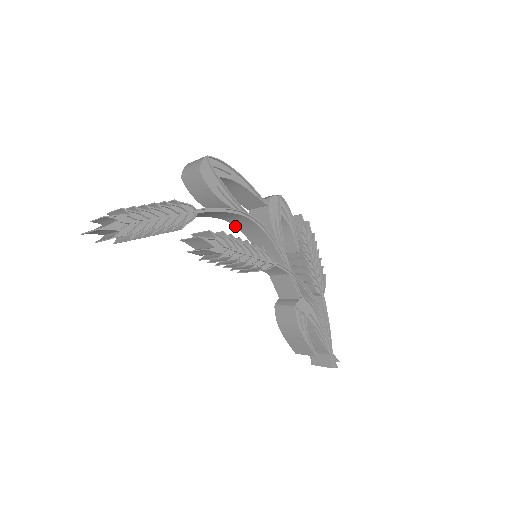
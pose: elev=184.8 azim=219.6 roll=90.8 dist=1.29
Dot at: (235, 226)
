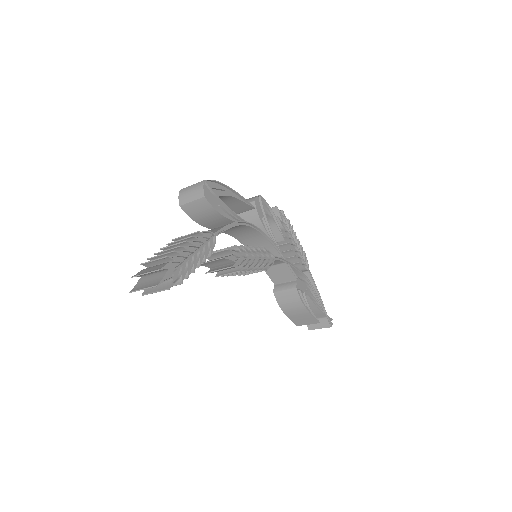
Dot at: (229, 234)
